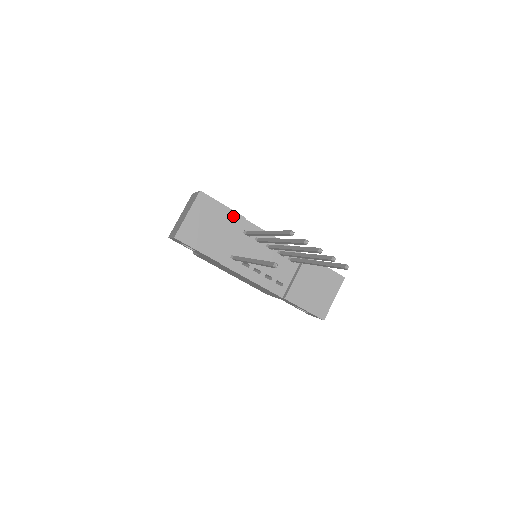
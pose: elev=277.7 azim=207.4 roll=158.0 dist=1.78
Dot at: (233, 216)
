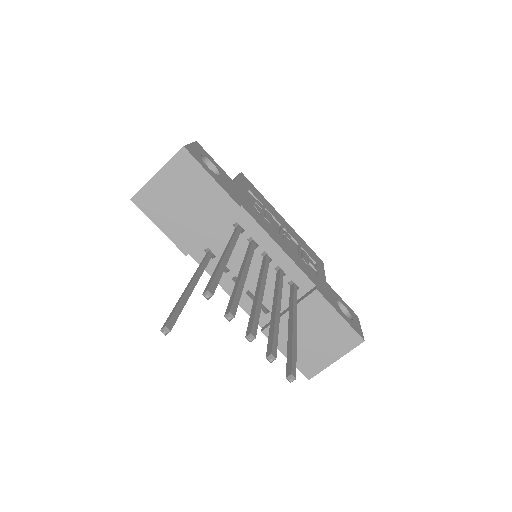
Dot at: (222, 198)
